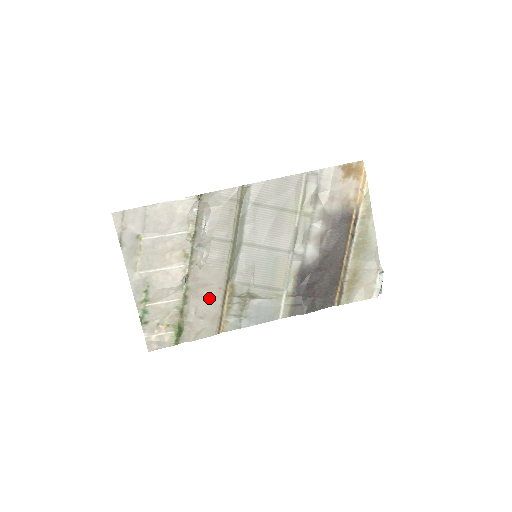
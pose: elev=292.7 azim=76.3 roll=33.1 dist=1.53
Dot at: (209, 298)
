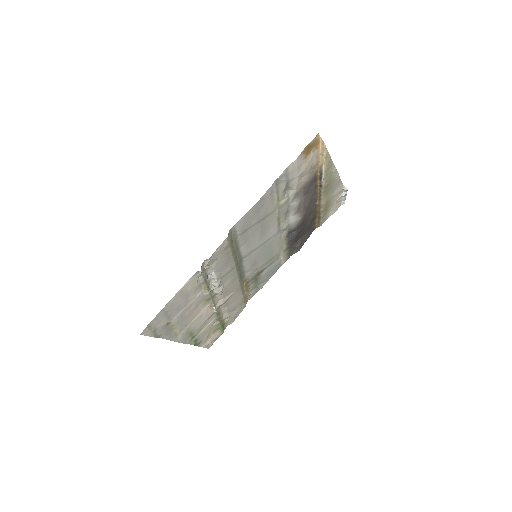
Dot at: (234, 300)
